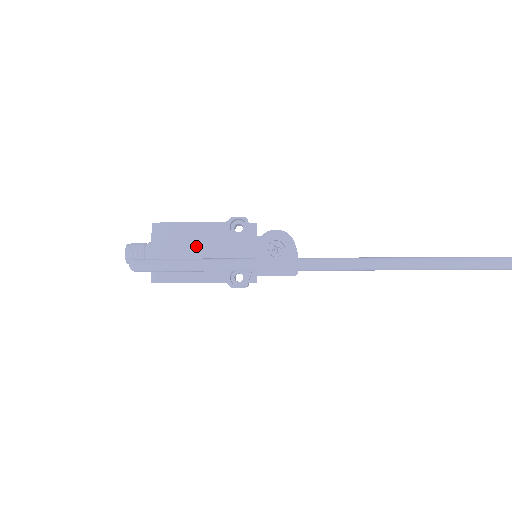
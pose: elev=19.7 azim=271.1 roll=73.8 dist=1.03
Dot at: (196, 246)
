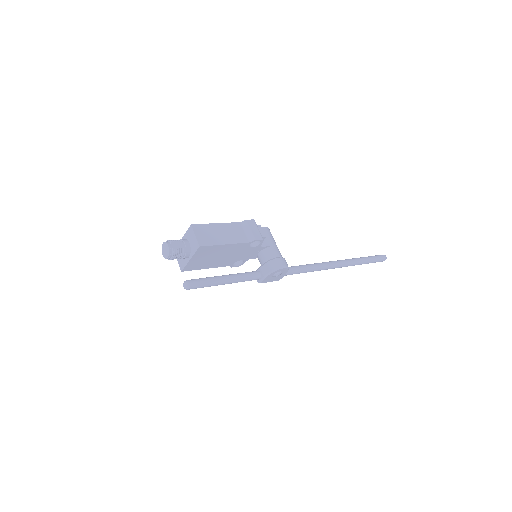
Dot at: (222, 254)
